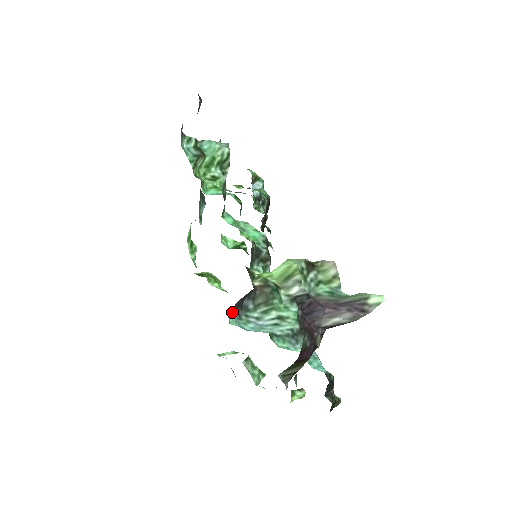
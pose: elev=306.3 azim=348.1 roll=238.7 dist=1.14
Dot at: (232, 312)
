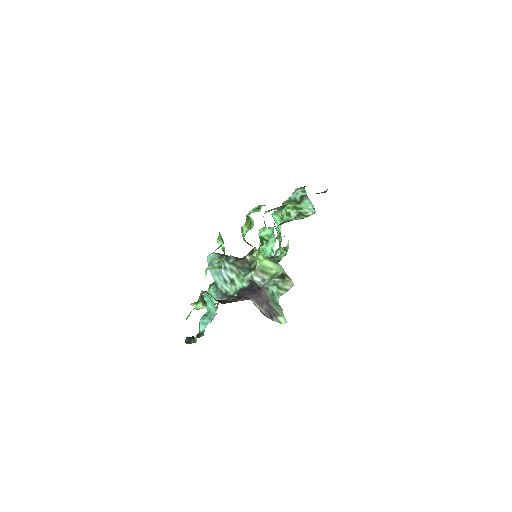
Dot at: (218, 253)
